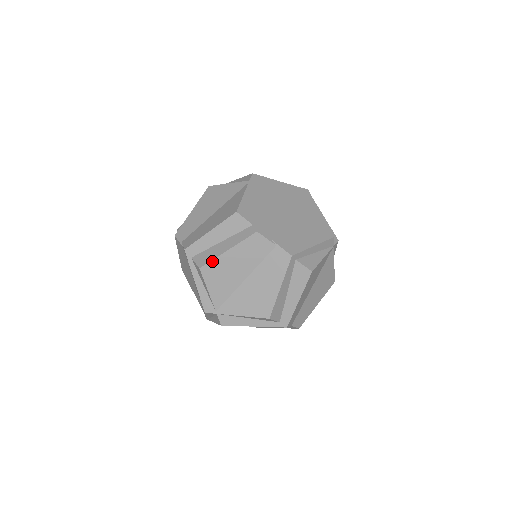
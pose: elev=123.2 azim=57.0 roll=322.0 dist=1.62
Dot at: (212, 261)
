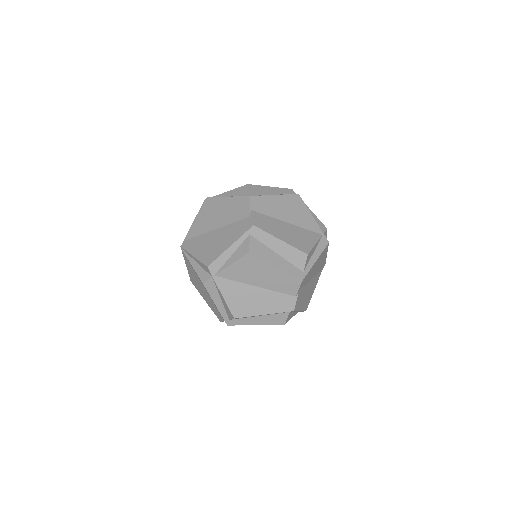
Dot at: (261, 259)
